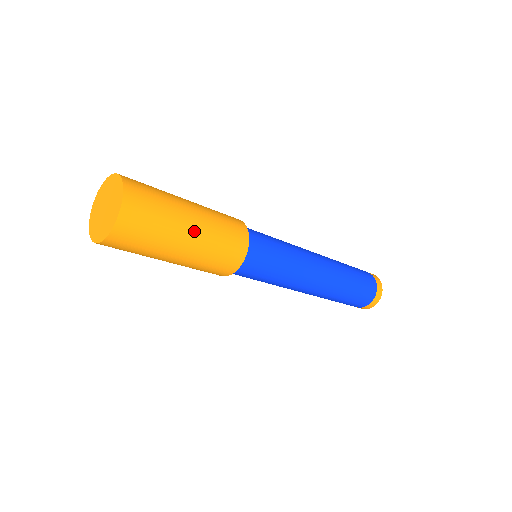
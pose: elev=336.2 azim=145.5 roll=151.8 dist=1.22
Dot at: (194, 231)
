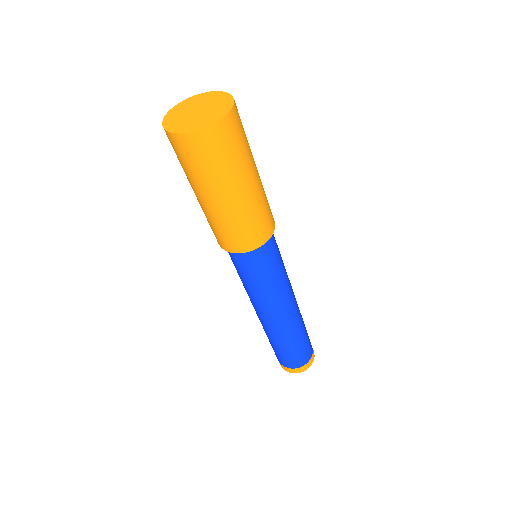
Dot at: (248, 190)
